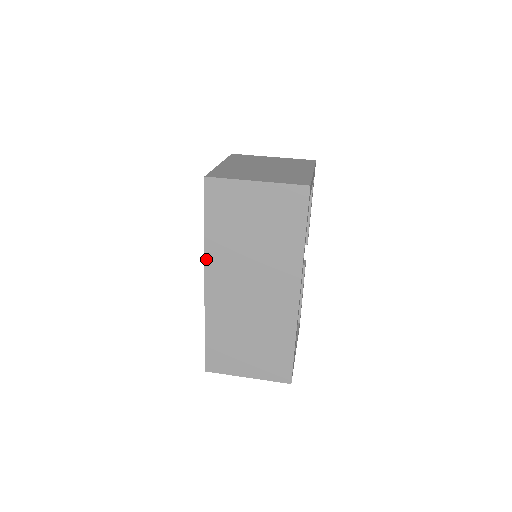
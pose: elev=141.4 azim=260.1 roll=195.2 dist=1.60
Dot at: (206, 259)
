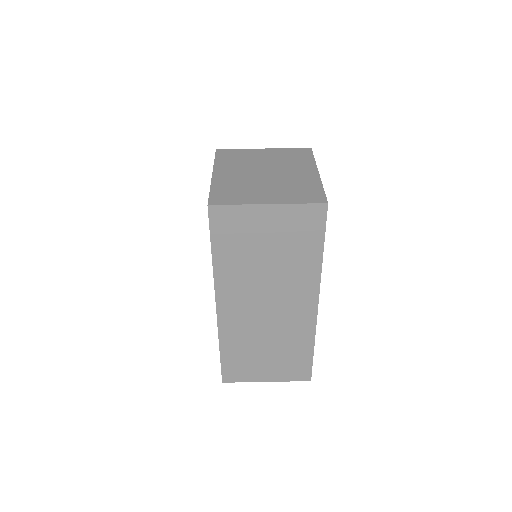
Dot at: (216, 285)
